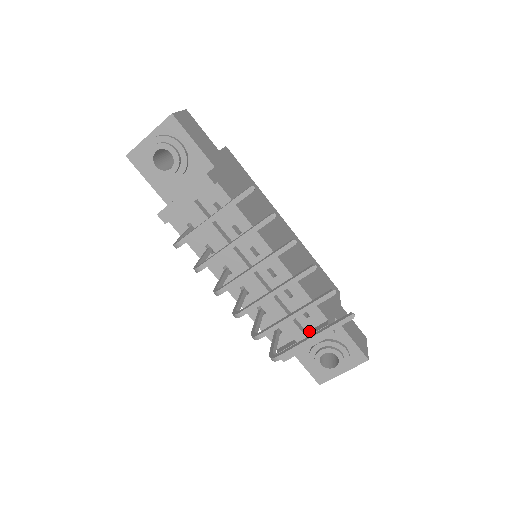
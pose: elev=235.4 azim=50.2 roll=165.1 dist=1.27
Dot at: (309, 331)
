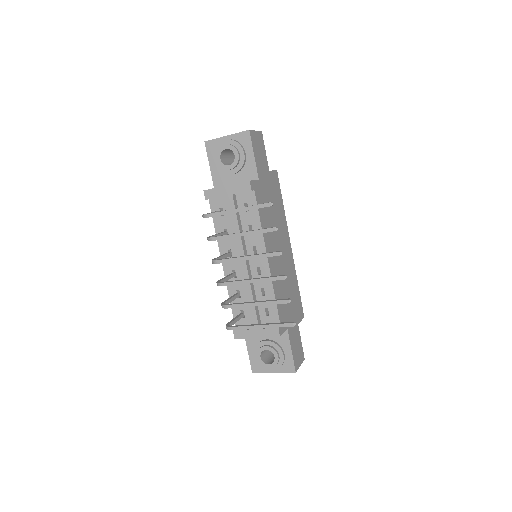
Dot at: occluded
